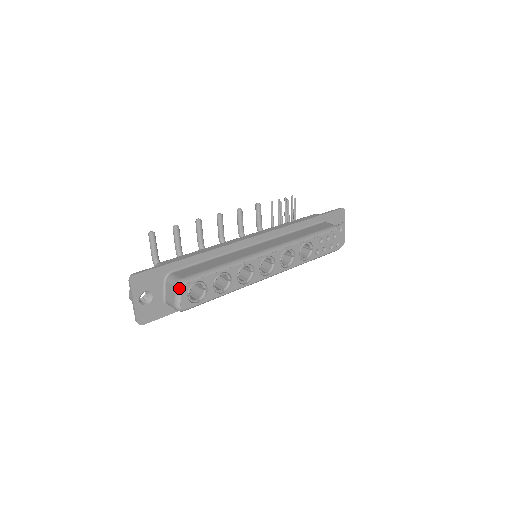
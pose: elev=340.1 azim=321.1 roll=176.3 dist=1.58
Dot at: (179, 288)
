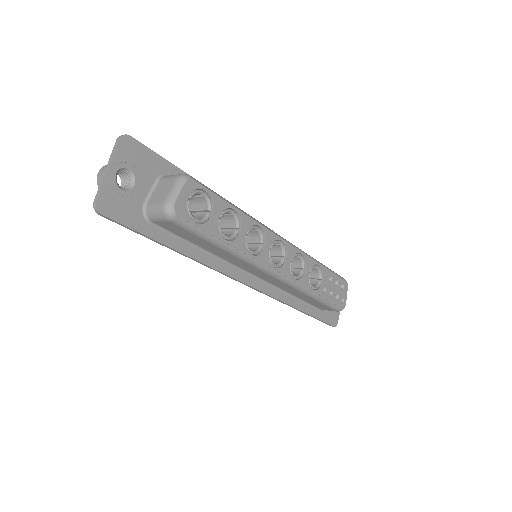
Dot at: (183, 179)
